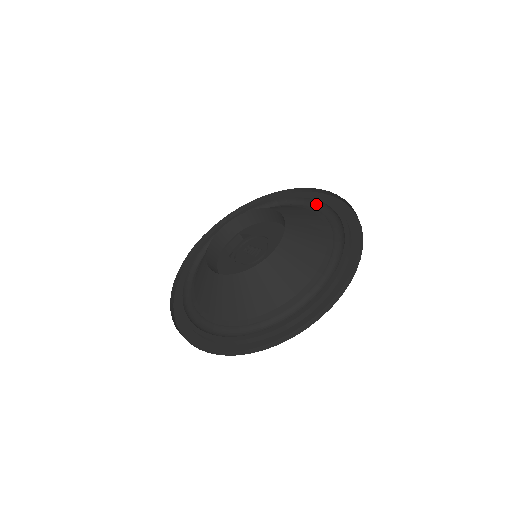
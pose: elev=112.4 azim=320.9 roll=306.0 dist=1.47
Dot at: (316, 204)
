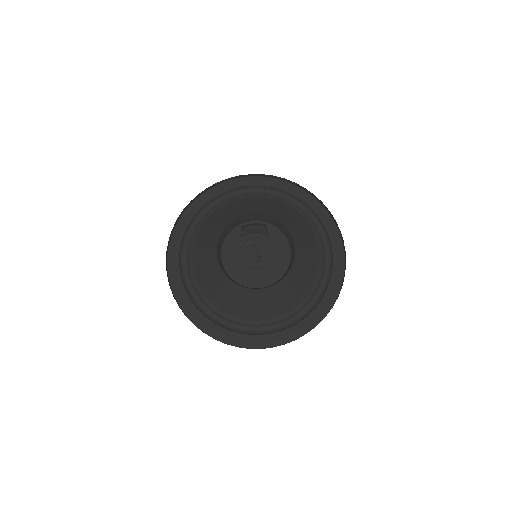
Dot at: (330, 259)
